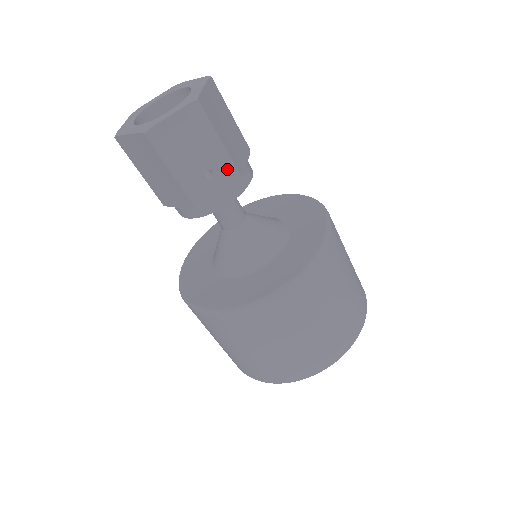
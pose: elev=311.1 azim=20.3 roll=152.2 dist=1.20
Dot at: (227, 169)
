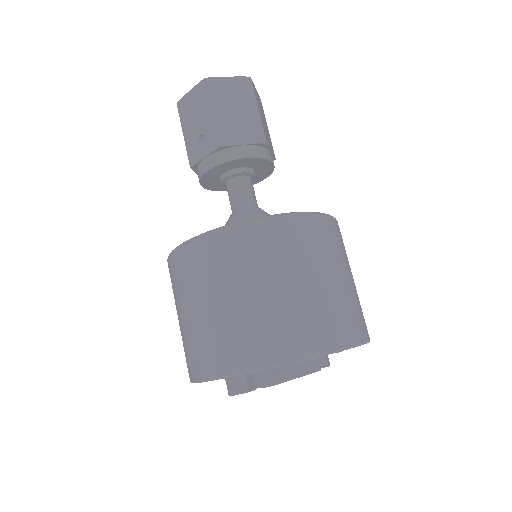
Dot at: (213, 136)
